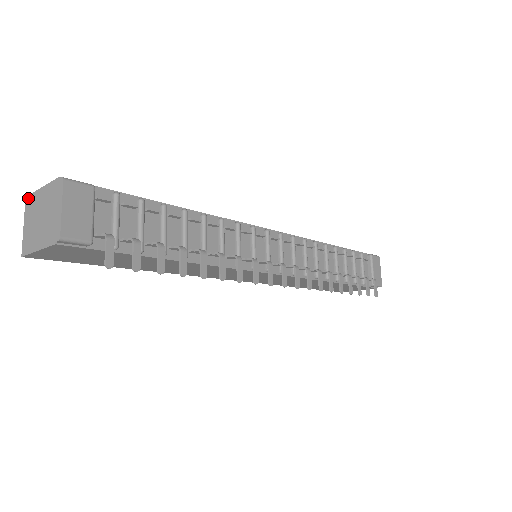
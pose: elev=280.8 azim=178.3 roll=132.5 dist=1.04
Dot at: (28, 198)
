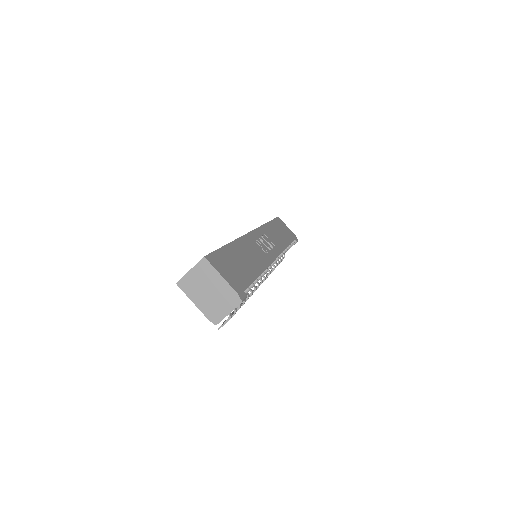
Dot at: (206, 262)
